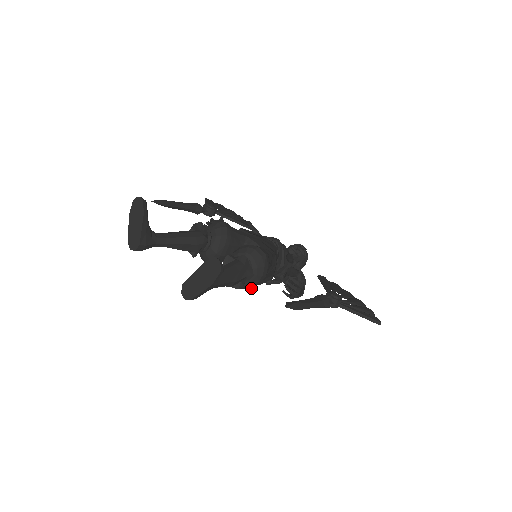
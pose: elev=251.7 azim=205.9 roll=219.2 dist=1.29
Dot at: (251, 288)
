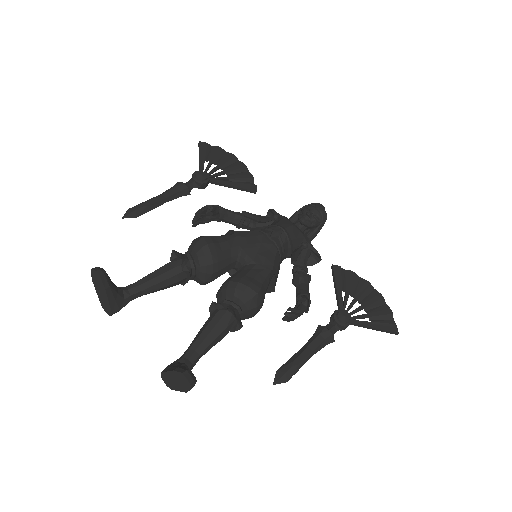
Dot at: occluded
